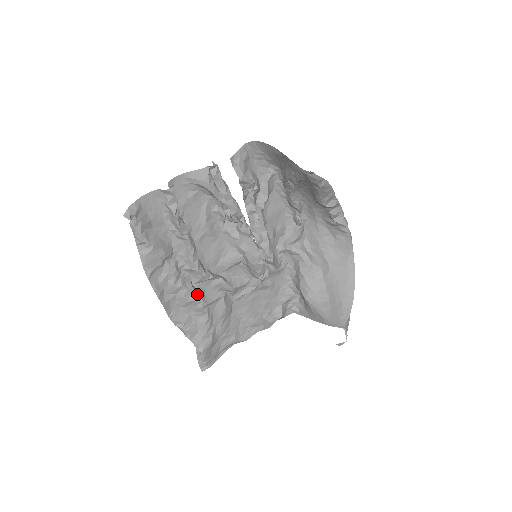
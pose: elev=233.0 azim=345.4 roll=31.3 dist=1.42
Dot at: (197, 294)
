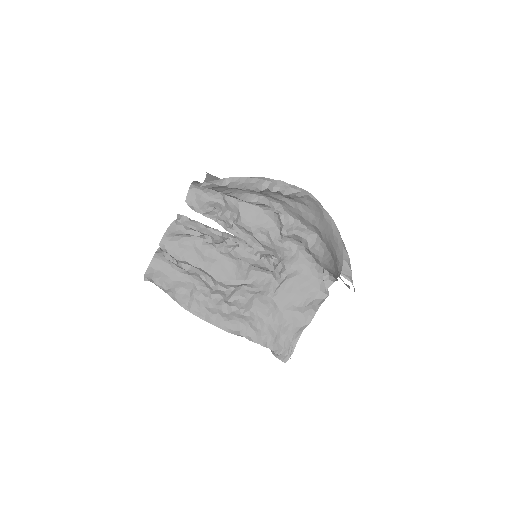
Dot at: (231, 306)
